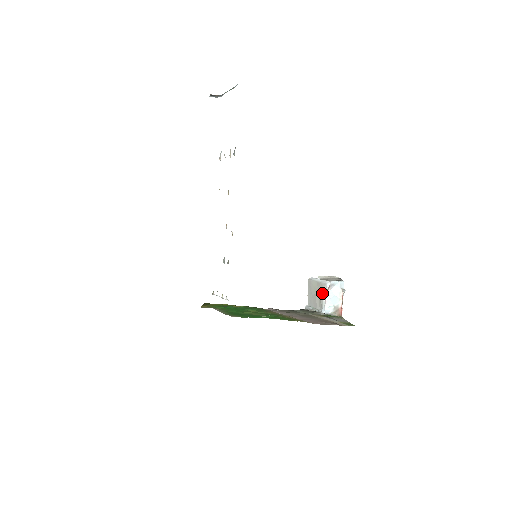
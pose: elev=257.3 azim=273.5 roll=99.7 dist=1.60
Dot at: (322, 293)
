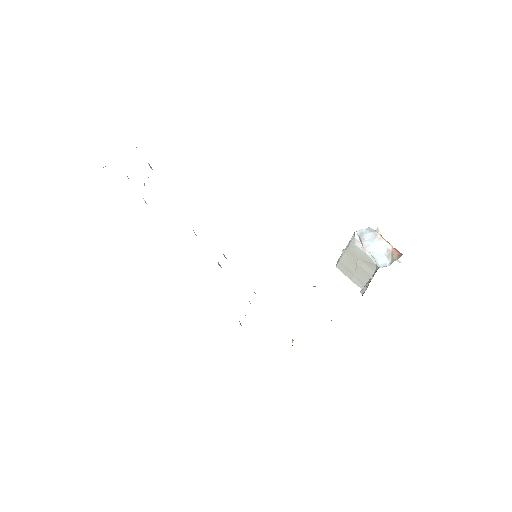
Dot at: (360, 252)
